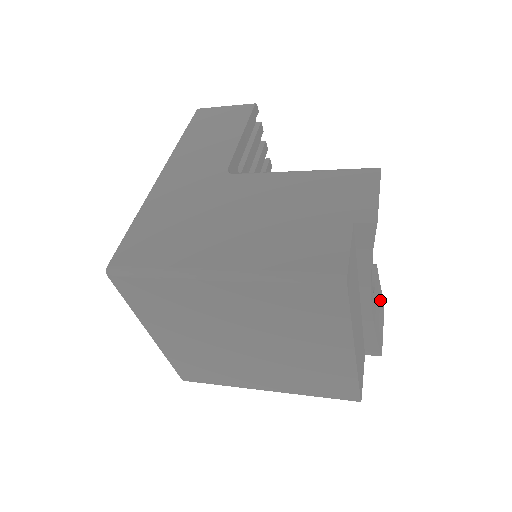
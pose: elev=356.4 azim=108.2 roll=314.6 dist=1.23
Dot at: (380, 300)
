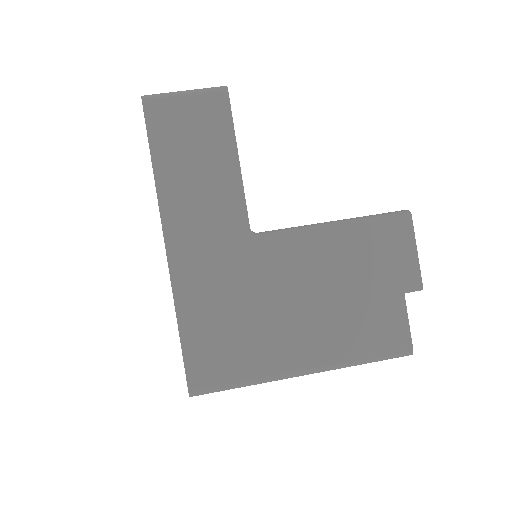
Dot at: occluded
